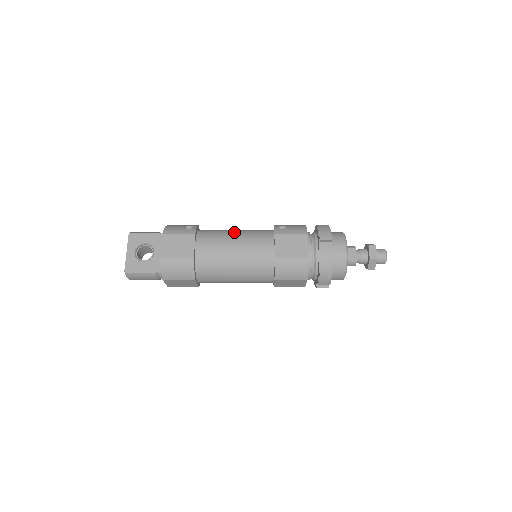
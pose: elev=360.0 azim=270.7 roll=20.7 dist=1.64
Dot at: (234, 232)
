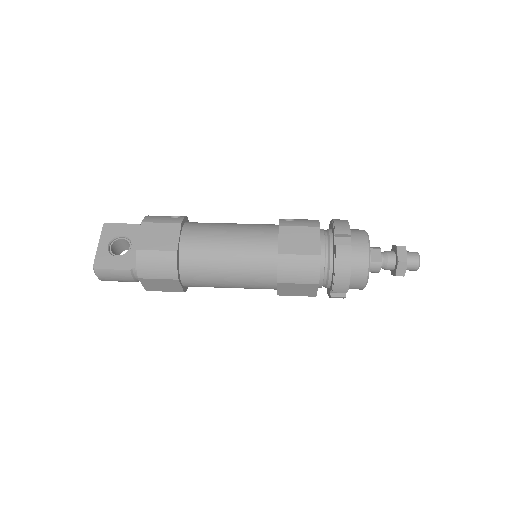
Dot at: (230, 224)
